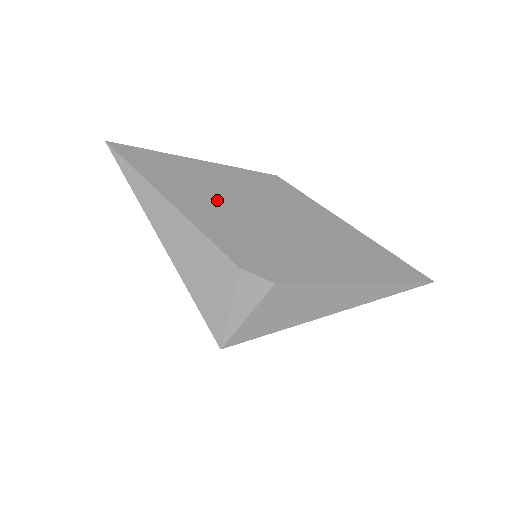
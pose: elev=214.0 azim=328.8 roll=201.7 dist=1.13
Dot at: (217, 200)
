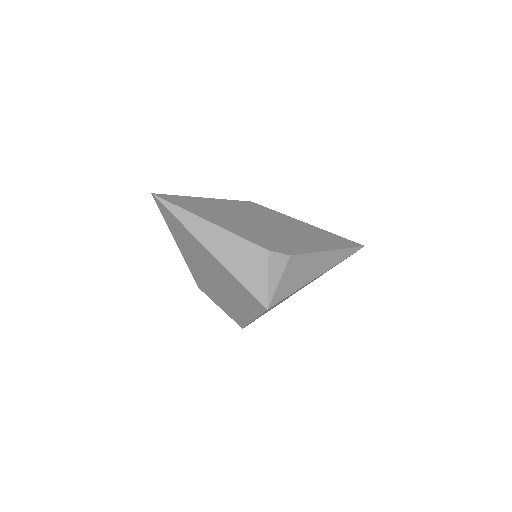
Dot at: (232, 218)
